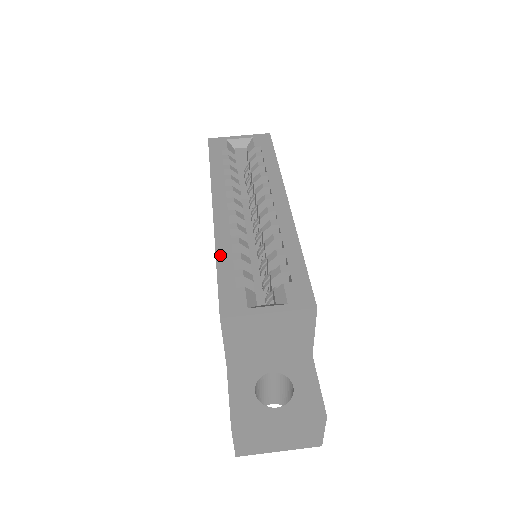
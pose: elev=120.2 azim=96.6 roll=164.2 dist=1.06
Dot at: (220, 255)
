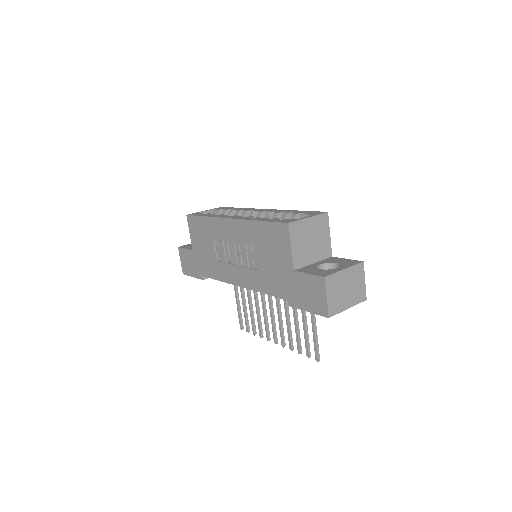
Dot at: (258, 220)
